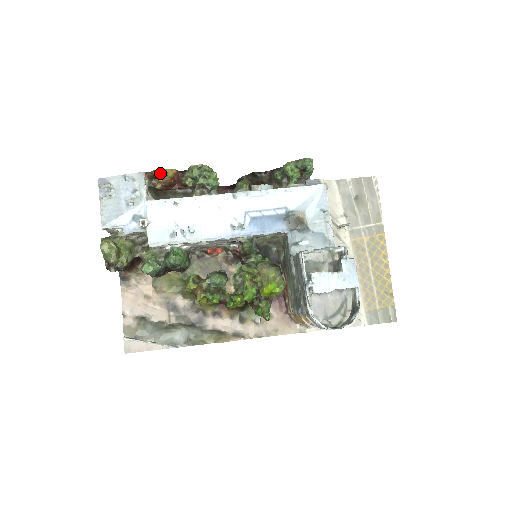
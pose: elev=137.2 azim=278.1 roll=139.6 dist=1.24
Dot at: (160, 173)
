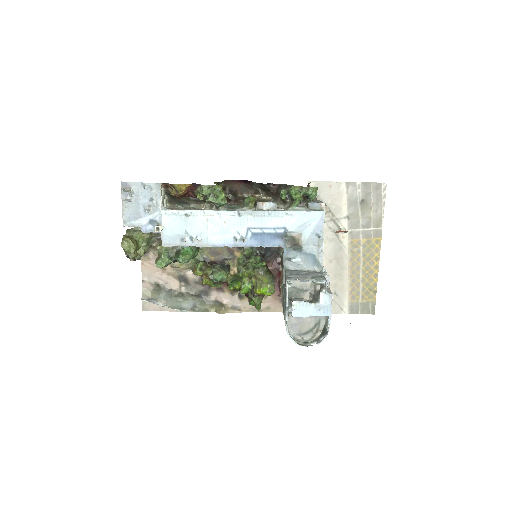
Dot at: (175, 187)
